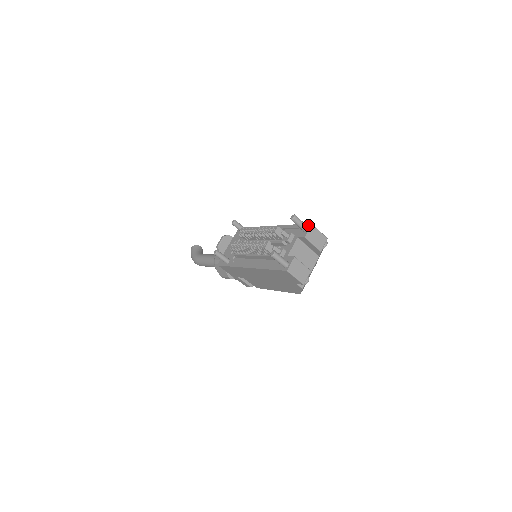
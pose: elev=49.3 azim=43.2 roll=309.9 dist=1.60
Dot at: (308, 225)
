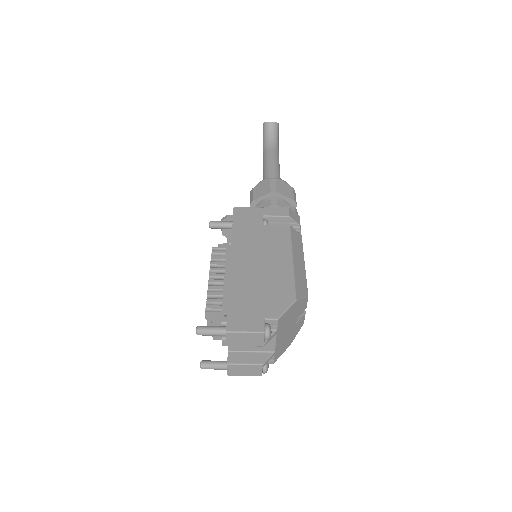
Dot at: (225, 329)
